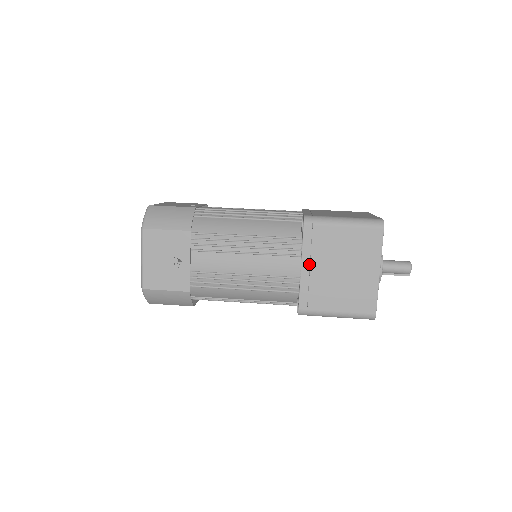
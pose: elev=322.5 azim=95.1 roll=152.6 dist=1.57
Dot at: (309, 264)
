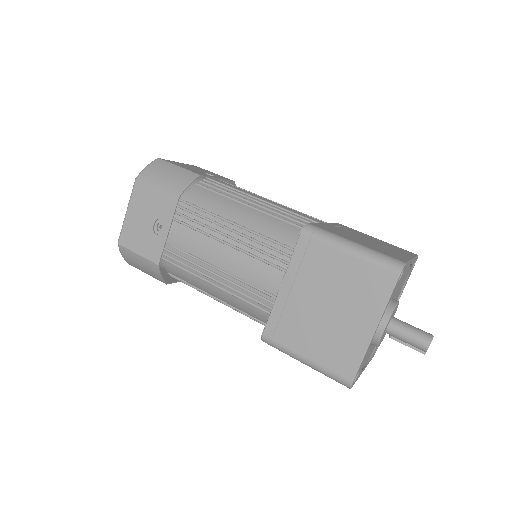
Dot at: (291, 284)
